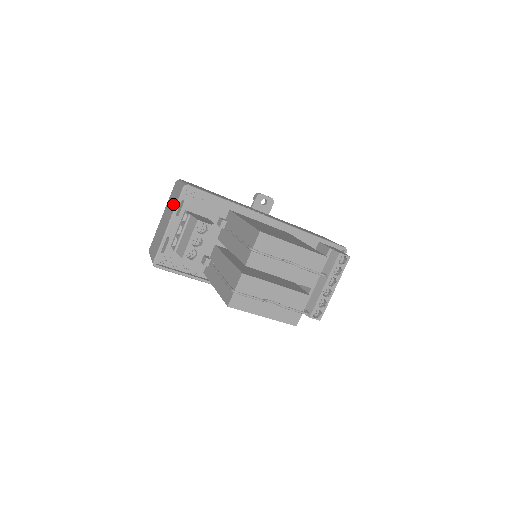
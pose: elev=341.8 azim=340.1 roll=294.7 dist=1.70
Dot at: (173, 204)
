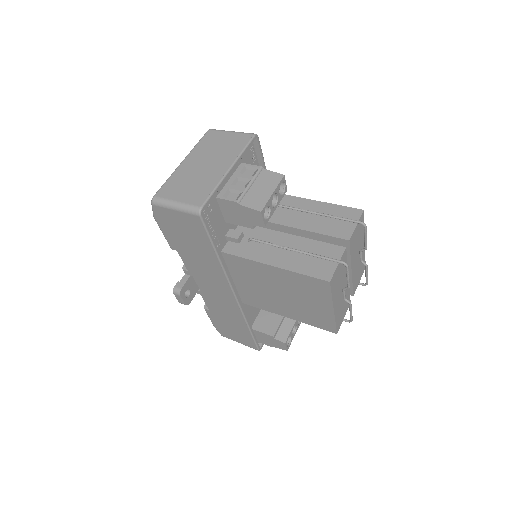
Dot at: (230, 149)
